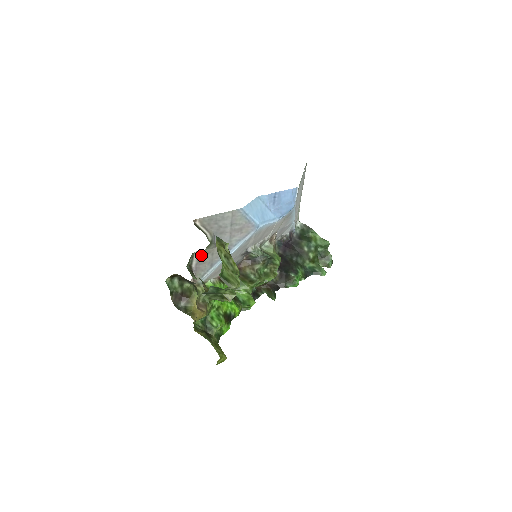
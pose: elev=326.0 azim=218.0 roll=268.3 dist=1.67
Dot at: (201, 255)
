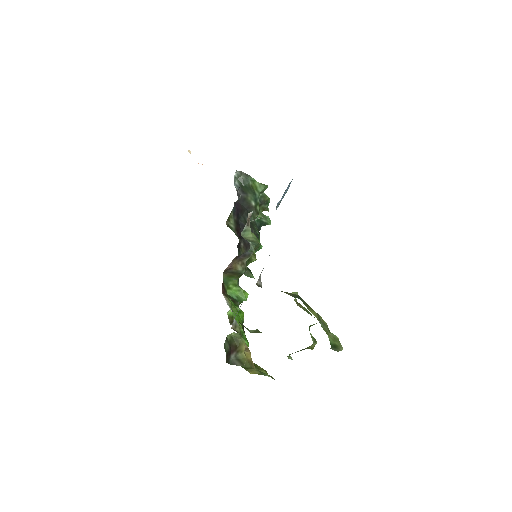
Dot at: occluded
